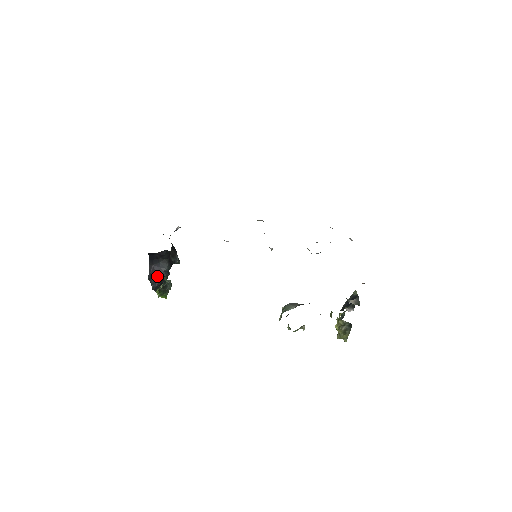
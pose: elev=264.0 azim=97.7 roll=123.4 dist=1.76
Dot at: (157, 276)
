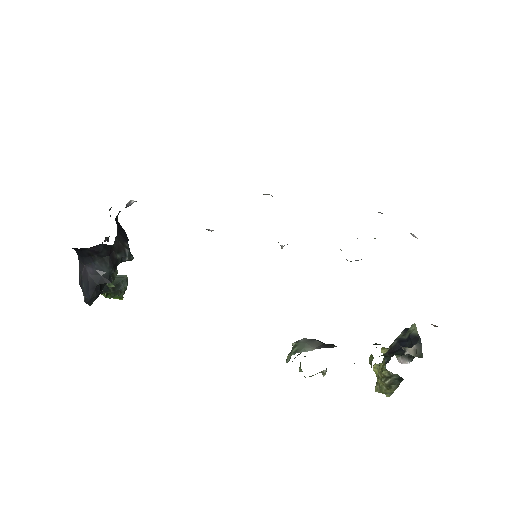
Dot at: (91, 283)
